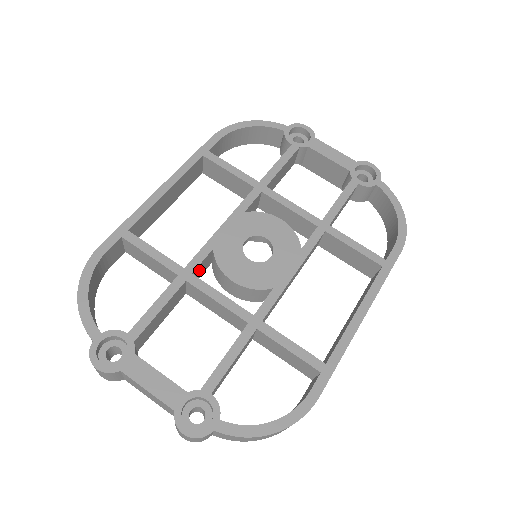
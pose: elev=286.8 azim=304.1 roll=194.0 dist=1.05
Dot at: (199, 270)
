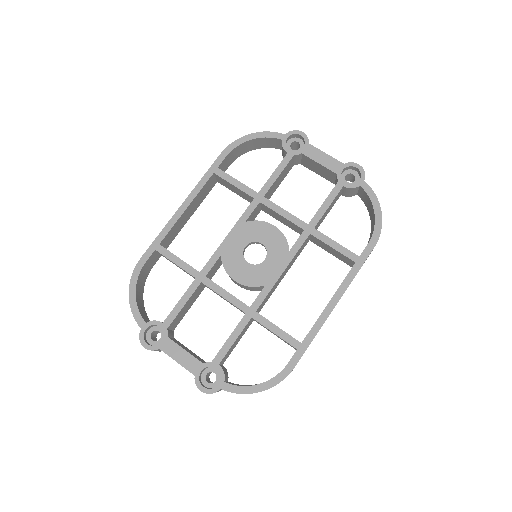
Dot at: (212, 271)
